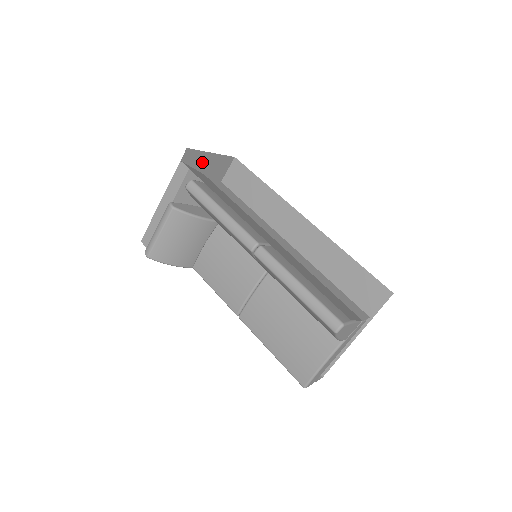
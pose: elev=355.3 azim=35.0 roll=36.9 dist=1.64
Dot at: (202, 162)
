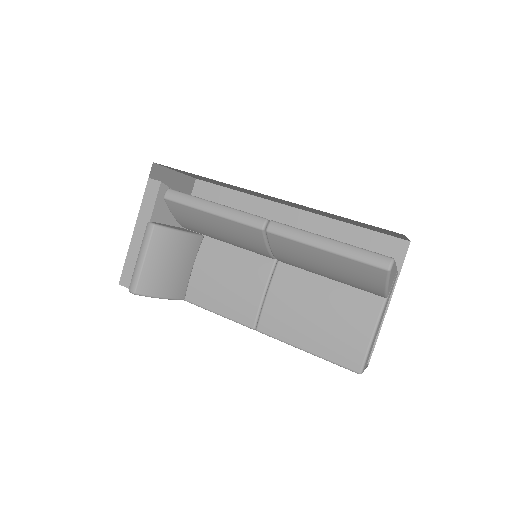
Dot at: (168, 182)
